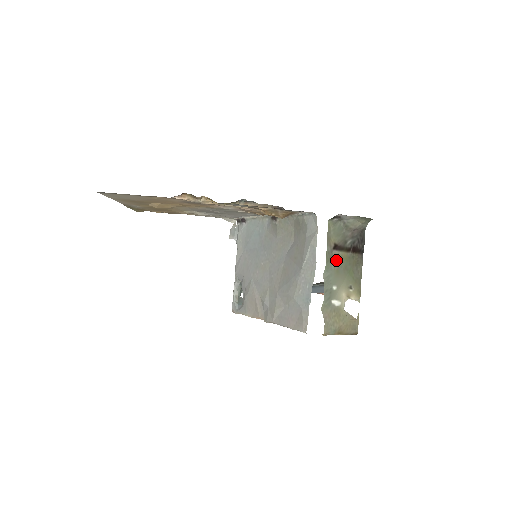
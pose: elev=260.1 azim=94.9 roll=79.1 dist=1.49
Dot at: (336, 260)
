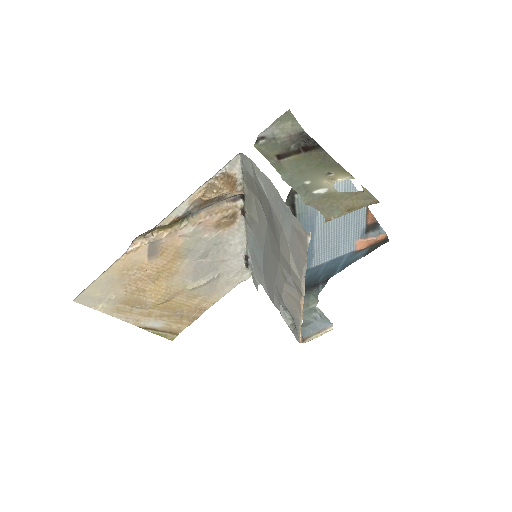
Dot at: (290, 165)
